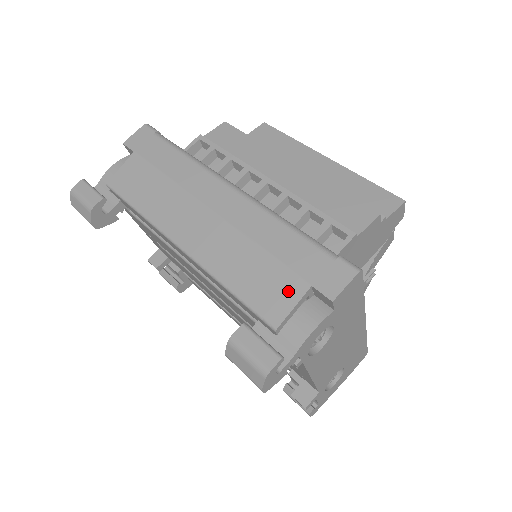
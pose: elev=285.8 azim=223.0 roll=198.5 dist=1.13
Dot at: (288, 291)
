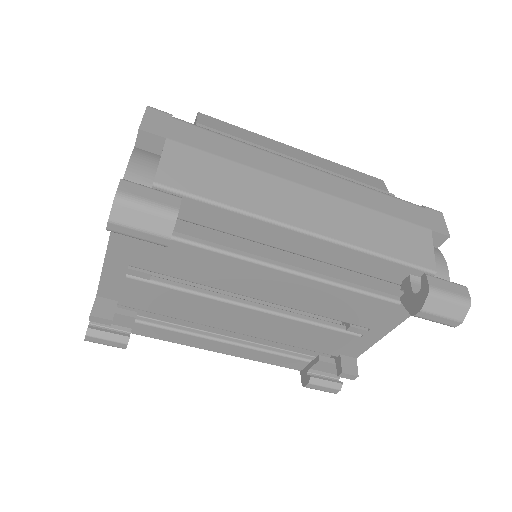
Dot at: (422, 240)
